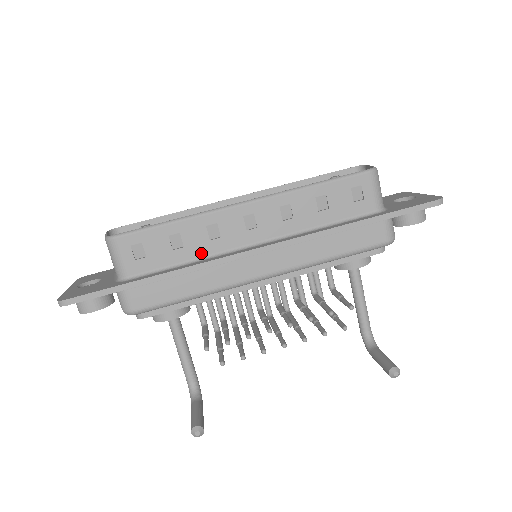
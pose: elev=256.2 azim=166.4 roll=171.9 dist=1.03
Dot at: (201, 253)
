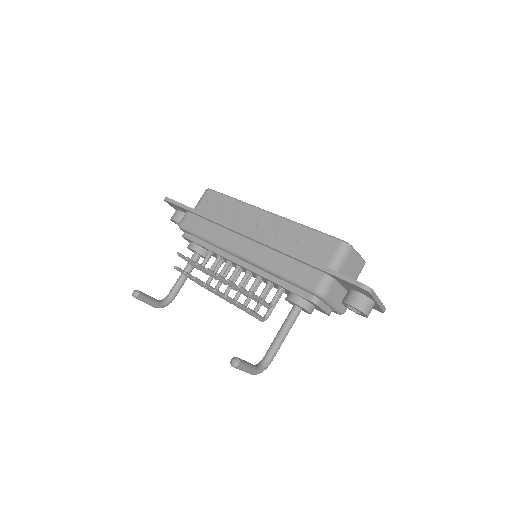
Dot at: (229, 221)
